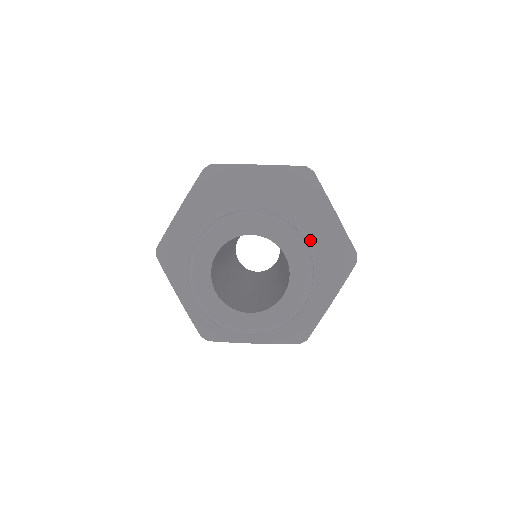
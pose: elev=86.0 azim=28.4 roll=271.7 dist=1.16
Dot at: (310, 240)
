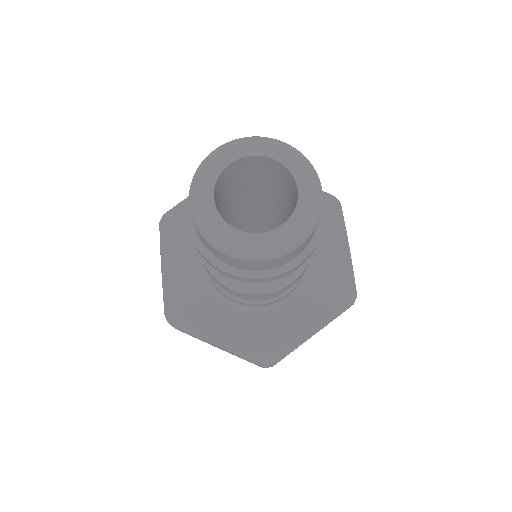
Dot at: (315, 263)
